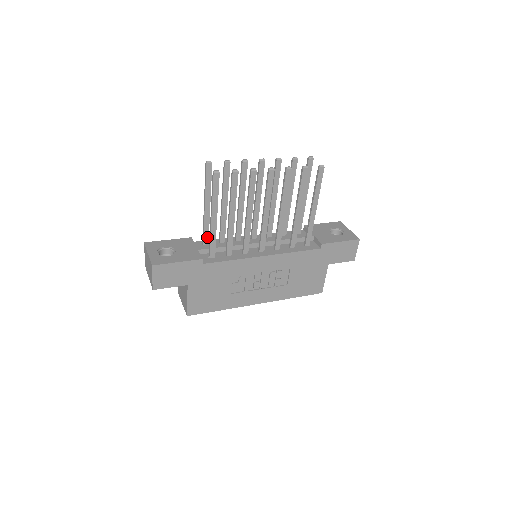
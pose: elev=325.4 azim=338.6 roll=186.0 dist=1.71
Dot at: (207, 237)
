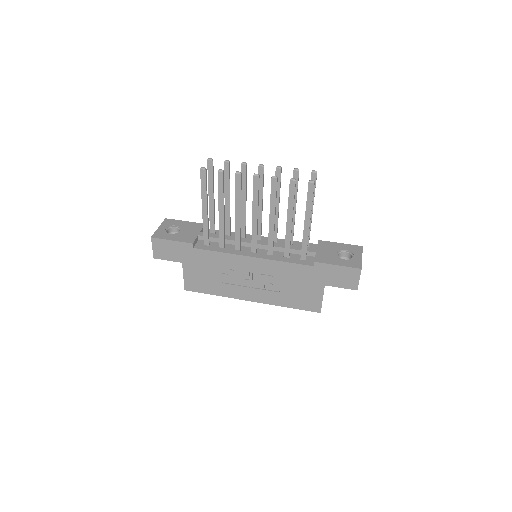
Dot at: (213, 227)
